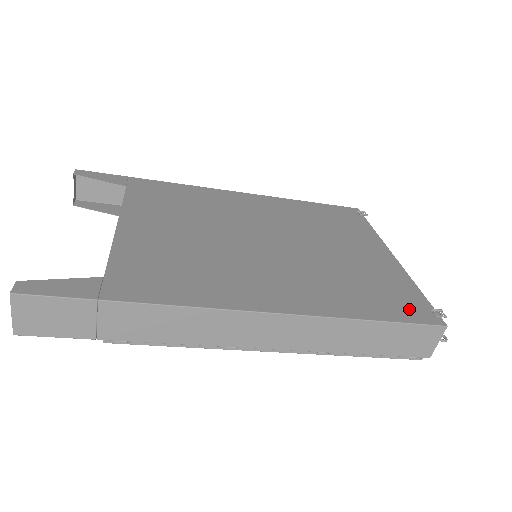
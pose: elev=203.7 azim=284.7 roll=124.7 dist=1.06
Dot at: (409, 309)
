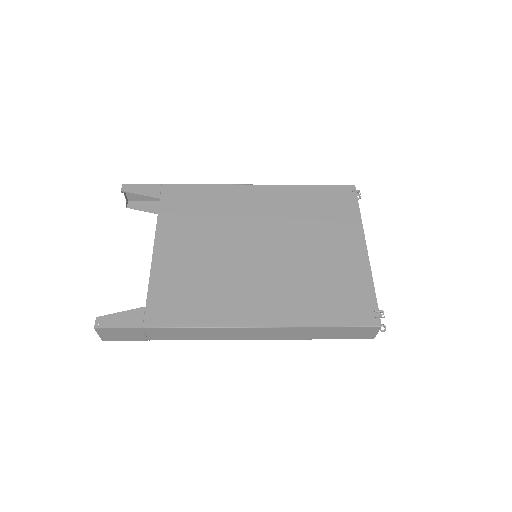
Dot at: (356, 312)
